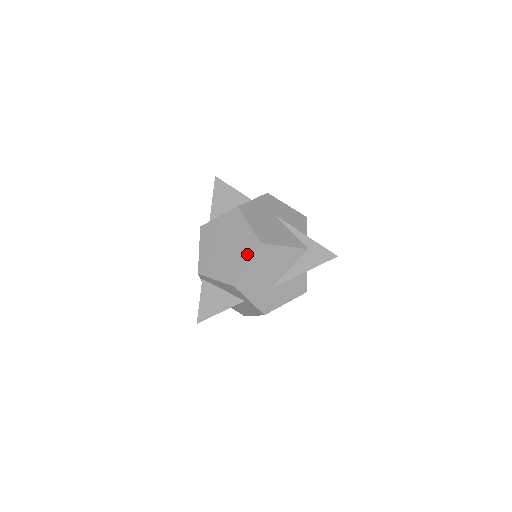
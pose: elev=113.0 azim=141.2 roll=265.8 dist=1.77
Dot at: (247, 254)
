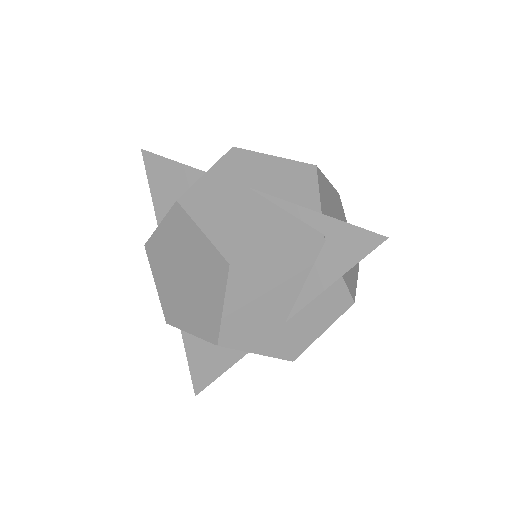
Dot at: (215, 287)
